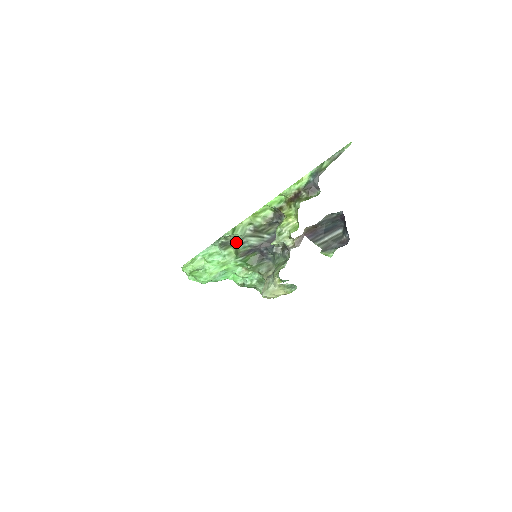
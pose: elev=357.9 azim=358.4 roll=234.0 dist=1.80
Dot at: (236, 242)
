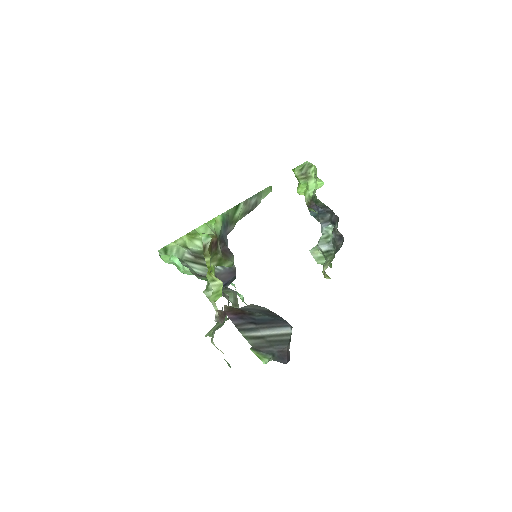
Dot at: occluded
